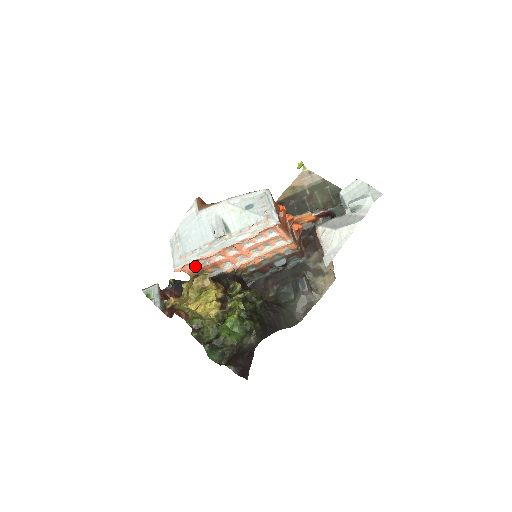
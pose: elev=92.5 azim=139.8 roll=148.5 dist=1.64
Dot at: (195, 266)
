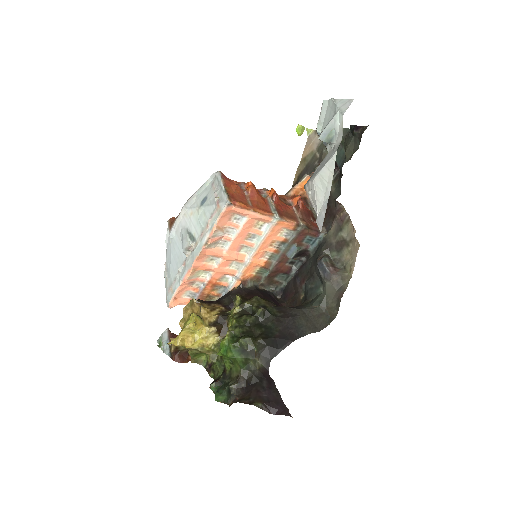
Dot at: (193, 294)
